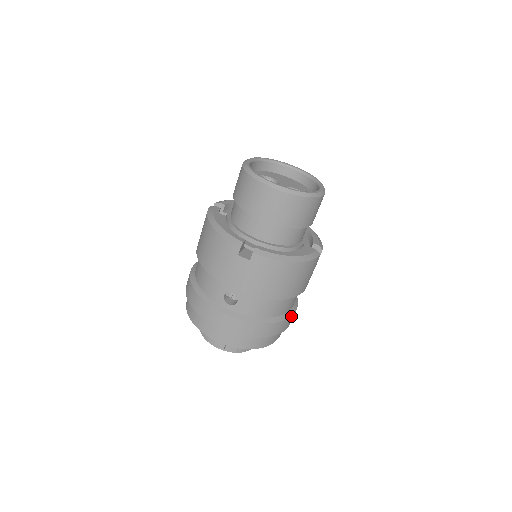
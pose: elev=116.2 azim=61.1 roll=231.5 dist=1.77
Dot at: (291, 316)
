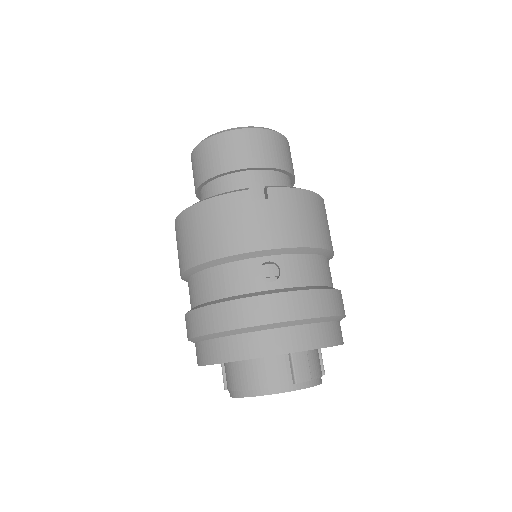
Dot at: occluded
